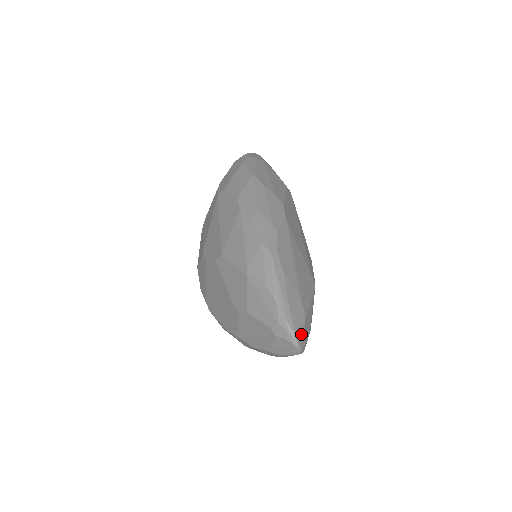
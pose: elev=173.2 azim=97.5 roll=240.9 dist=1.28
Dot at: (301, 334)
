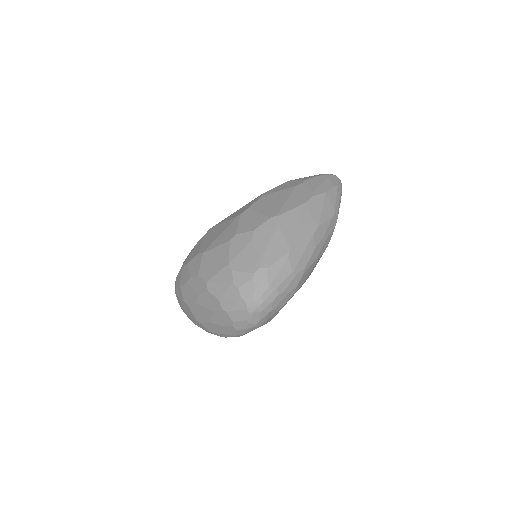
Dot at: occluded
